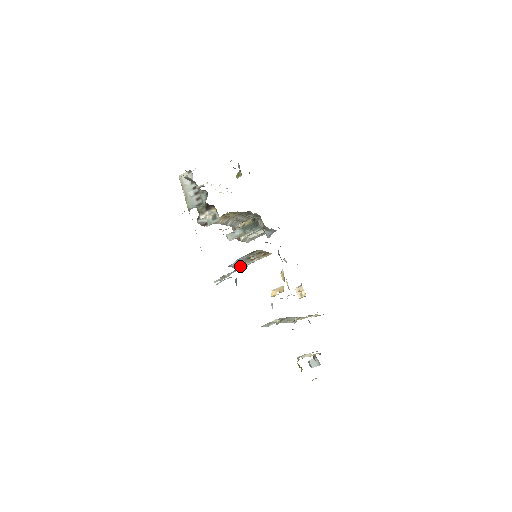
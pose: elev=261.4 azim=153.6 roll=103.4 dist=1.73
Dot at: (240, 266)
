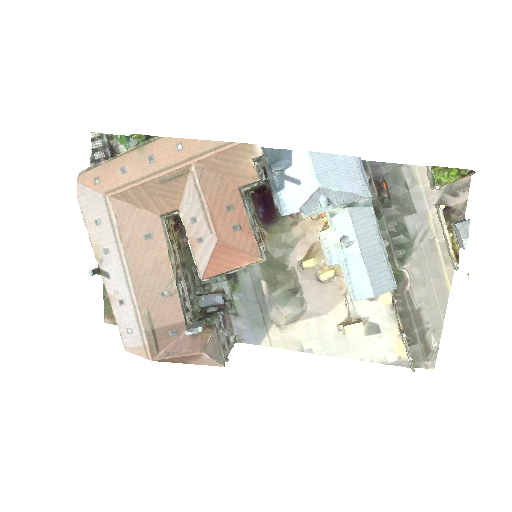
Dot at: (255, 233)
